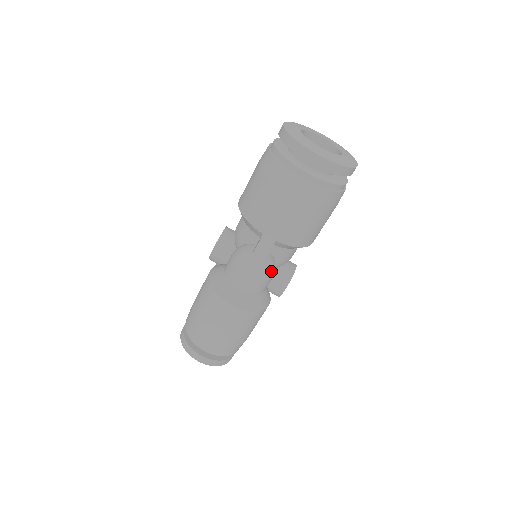
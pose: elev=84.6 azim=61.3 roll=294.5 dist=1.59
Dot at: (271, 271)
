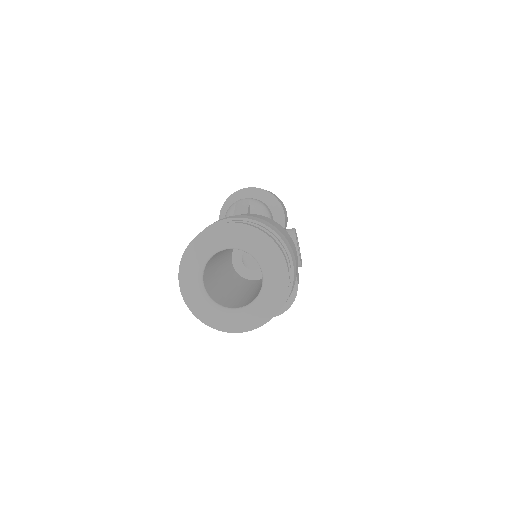
Dot at: occluded
